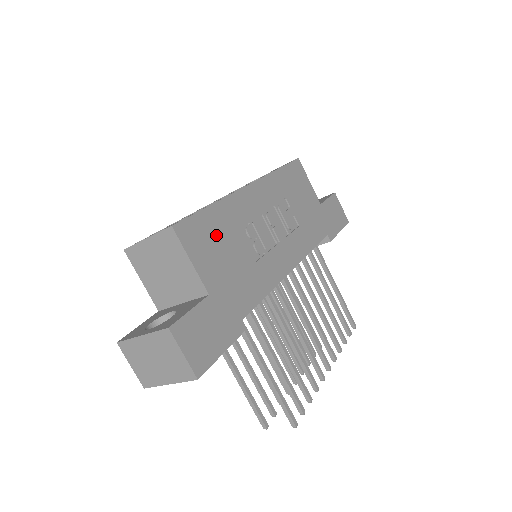
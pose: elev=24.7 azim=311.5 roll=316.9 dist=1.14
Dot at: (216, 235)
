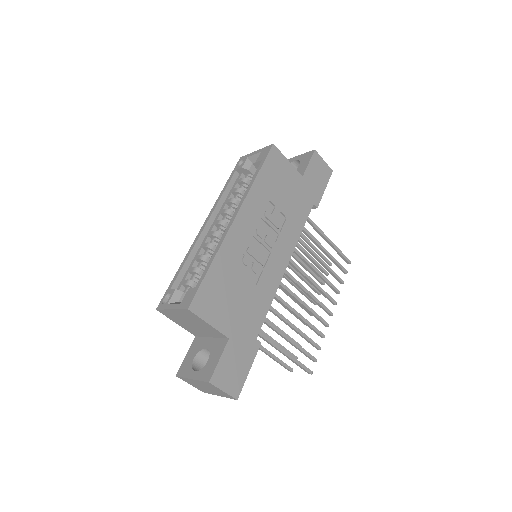
Dot at: (221, 288)
